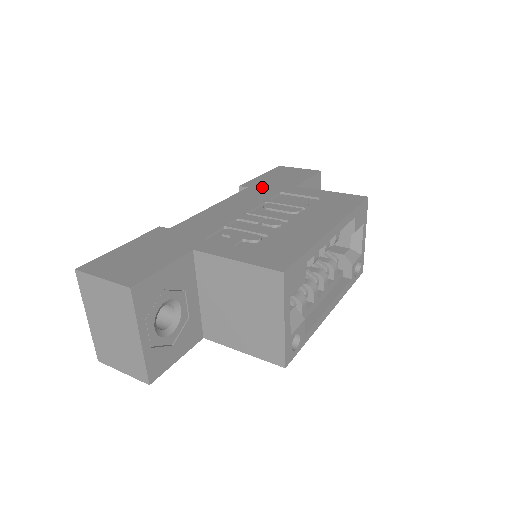
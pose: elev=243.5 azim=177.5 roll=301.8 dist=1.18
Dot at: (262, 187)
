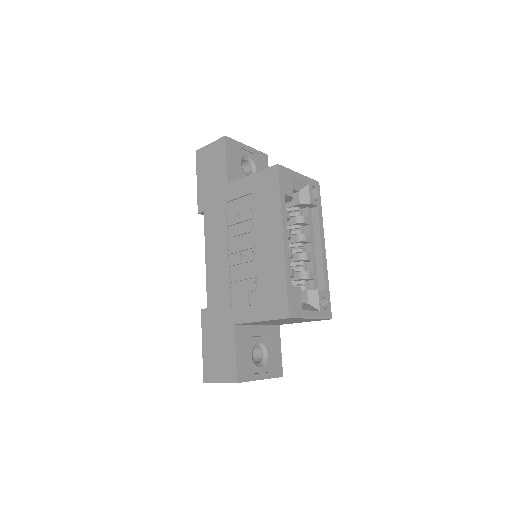
Dot at: (211, 204)
